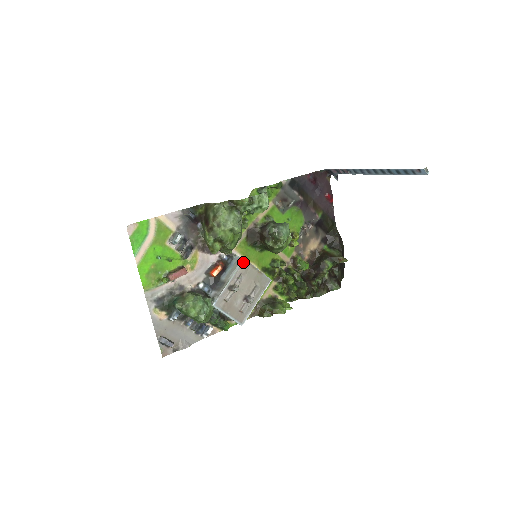
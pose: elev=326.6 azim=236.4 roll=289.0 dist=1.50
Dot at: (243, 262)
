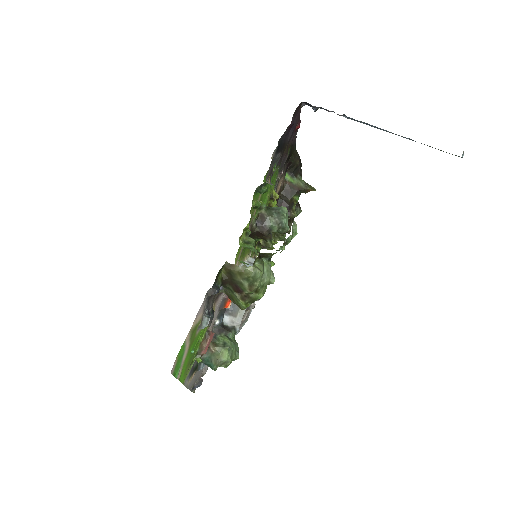
Dot at: occluded
